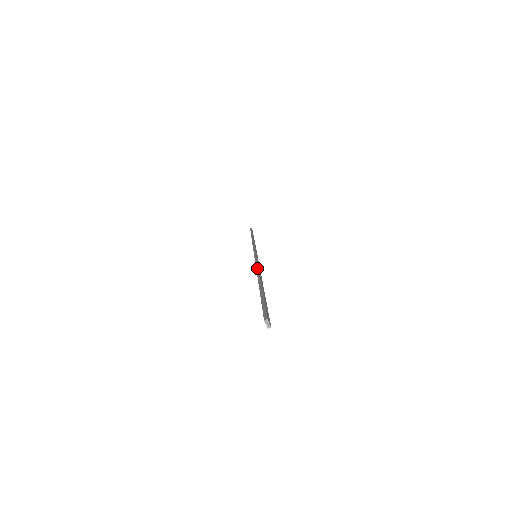
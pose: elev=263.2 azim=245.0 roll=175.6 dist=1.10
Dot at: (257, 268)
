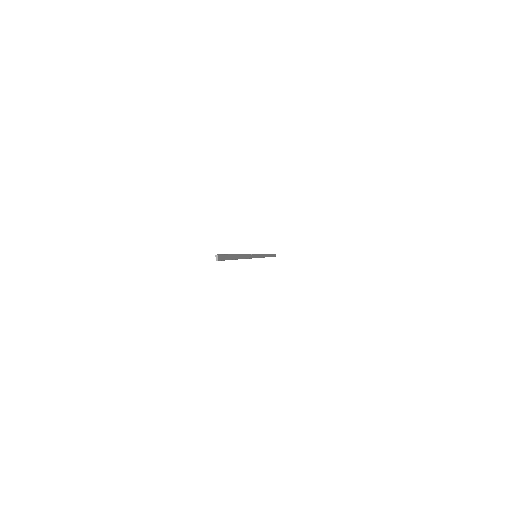
Dot at: (245, 254)
